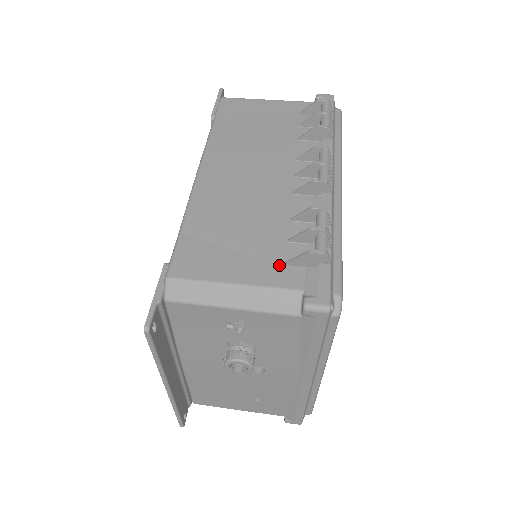
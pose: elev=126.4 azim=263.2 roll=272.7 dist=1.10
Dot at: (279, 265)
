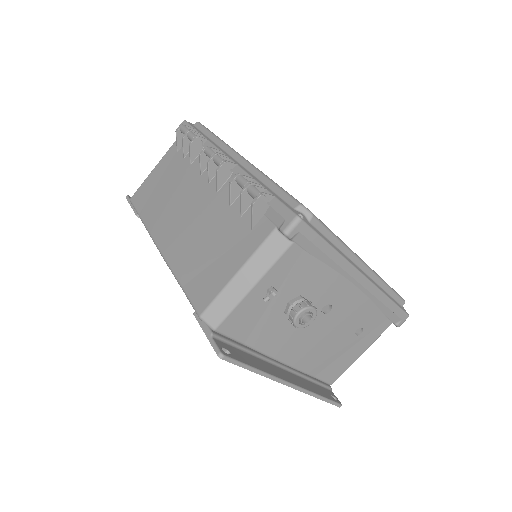
Dot at: (249, 233)
